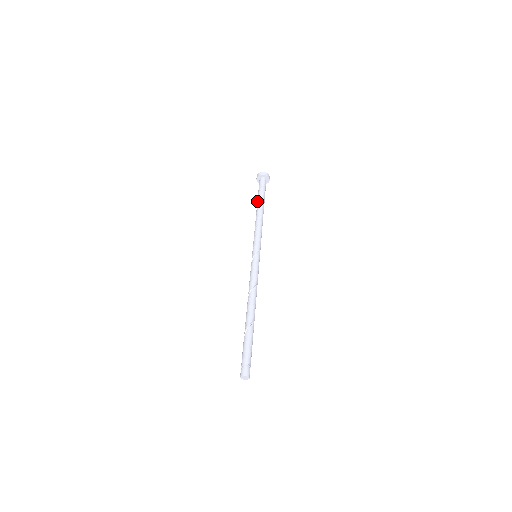
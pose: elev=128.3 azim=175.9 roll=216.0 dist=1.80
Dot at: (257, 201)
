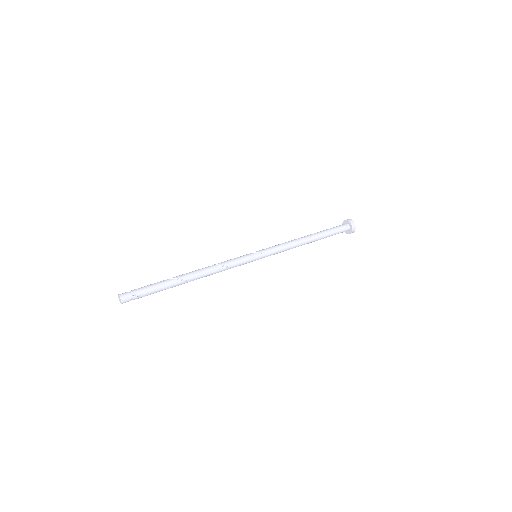
Dot at: (317, 232)
